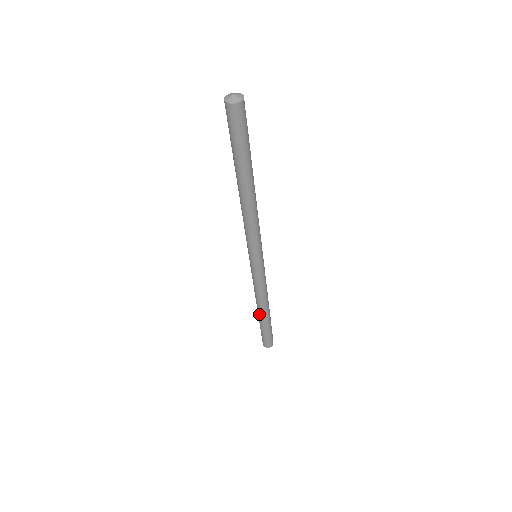
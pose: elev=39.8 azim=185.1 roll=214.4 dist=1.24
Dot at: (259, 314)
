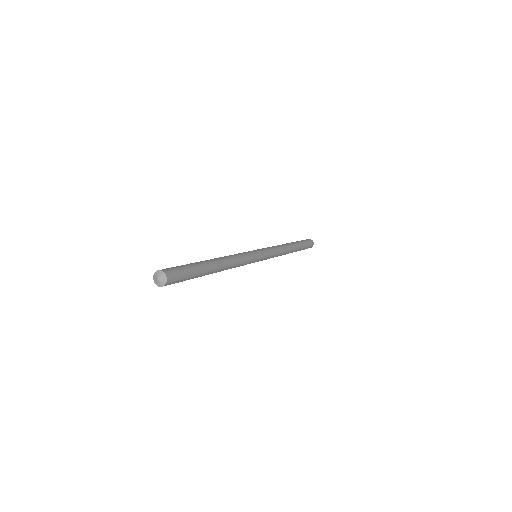
Dot at: occluded
